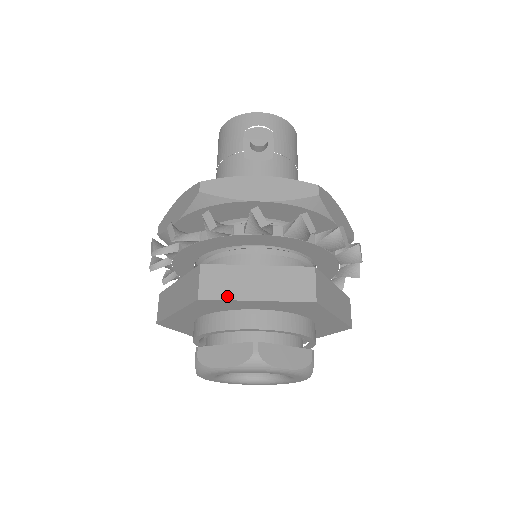
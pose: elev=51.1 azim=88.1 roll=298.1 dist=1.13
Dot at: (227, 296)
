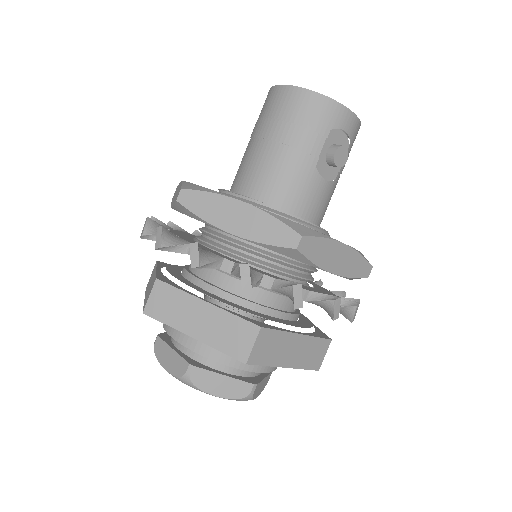
Dot at: (268, 362)
